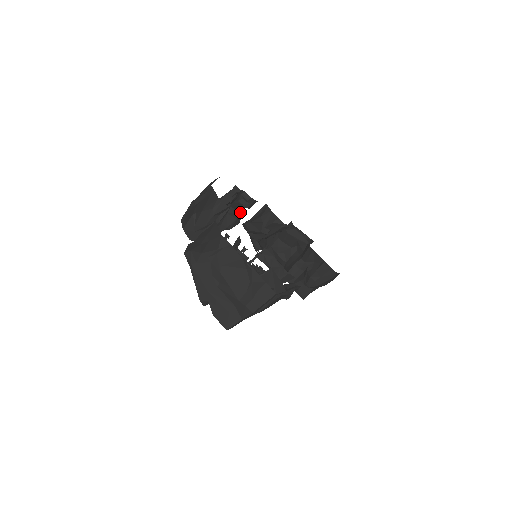
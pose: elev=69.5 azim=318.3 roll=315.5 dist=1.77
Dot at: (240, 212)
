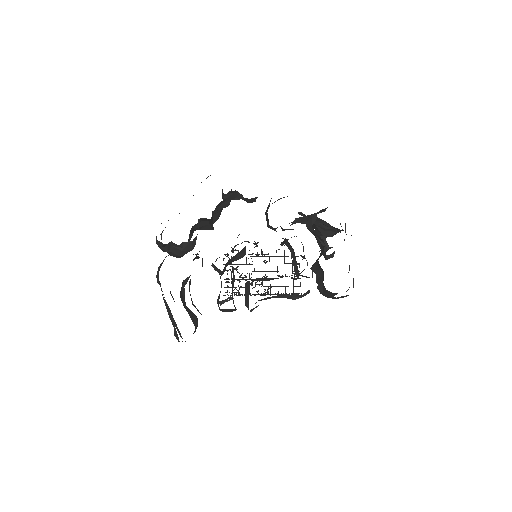
Dot at: (187, 242)
